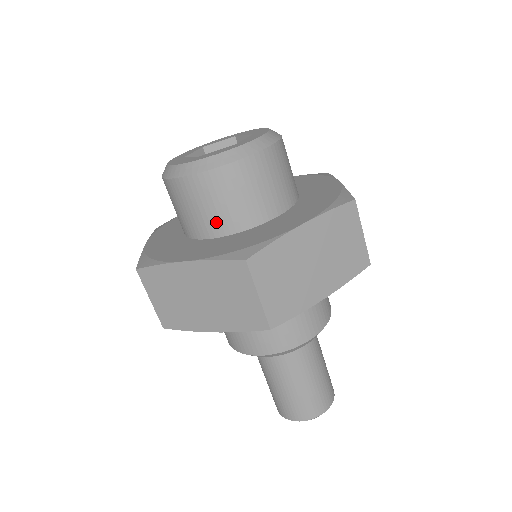
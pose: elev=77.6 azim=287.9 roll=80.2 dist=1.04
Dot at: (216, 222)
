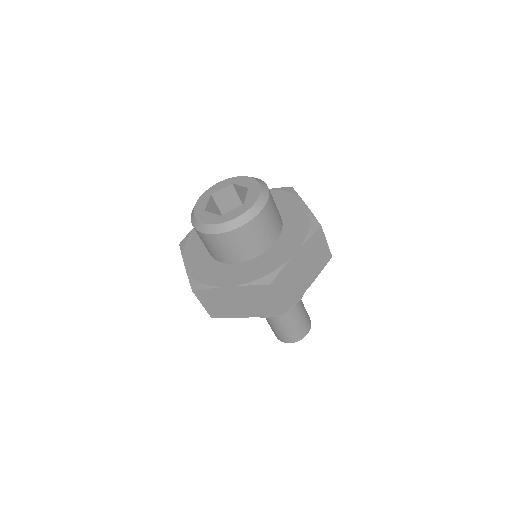
Dot at: (239, 255)
